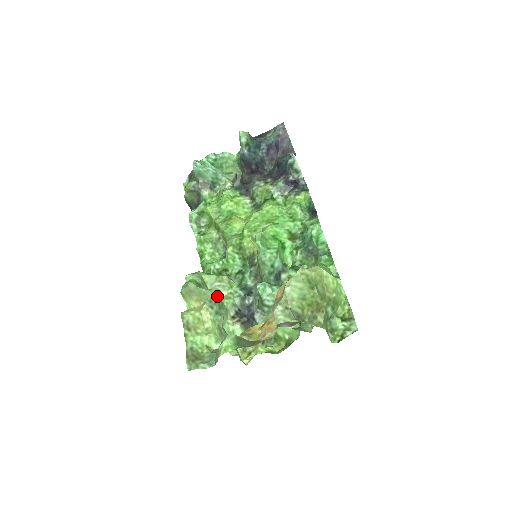
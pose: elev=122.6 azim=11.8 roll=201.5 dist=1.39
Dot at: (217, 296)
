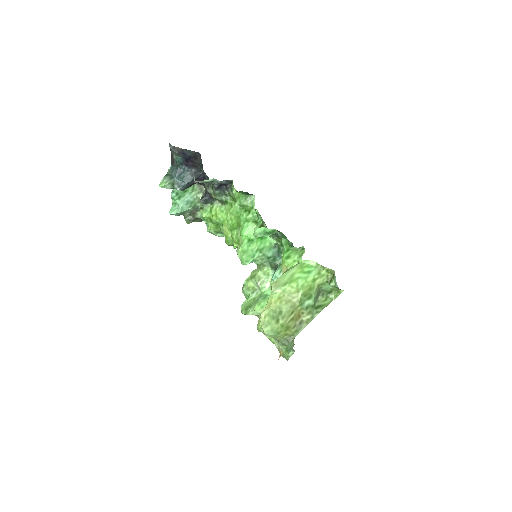
Dot at: (261, 306)
